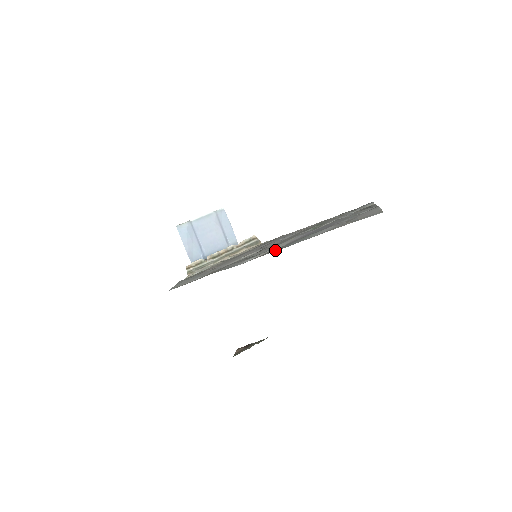
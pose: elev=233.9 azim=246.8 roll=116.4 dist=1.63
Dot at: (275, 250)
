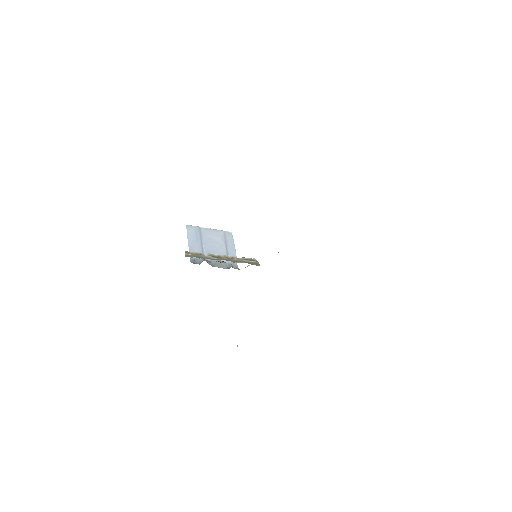
Dot at: occluded
